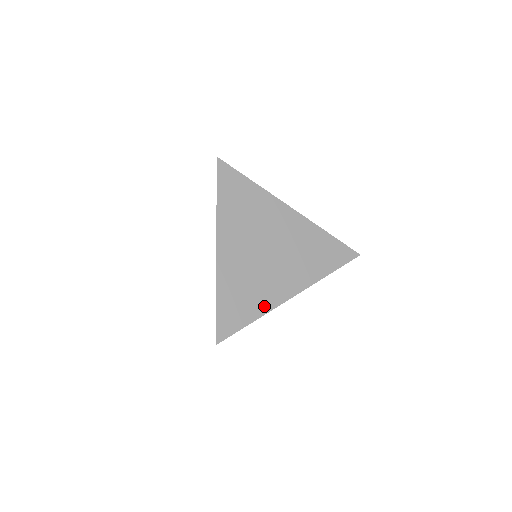
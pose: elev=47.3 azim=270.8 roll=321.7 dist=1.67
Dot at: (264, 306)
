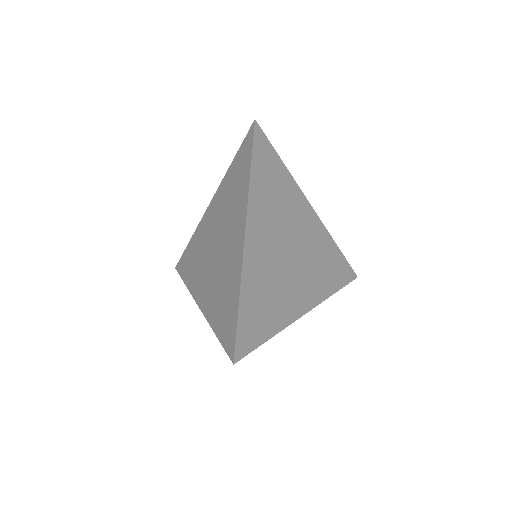
Dot at: (282, 319)
